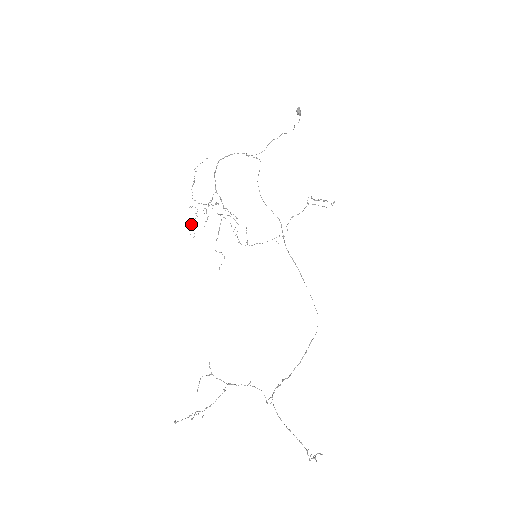
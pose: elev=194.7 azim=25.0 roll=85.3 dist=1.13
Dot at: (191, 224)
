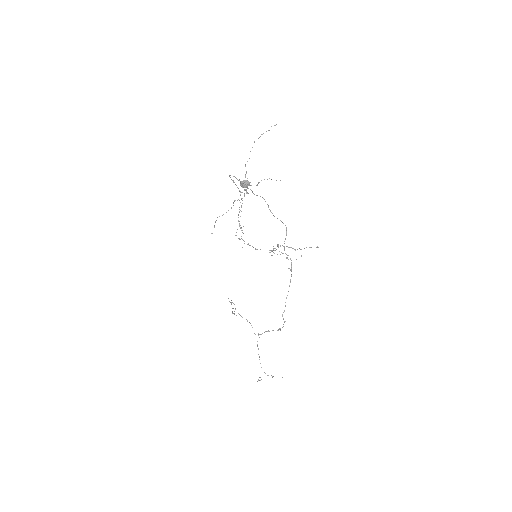
Dot at: (257, 185)
